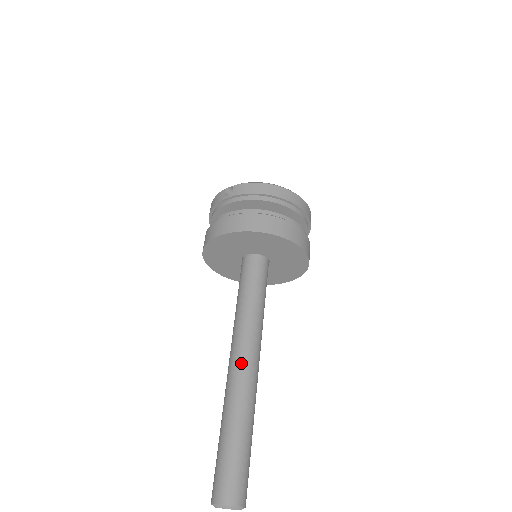
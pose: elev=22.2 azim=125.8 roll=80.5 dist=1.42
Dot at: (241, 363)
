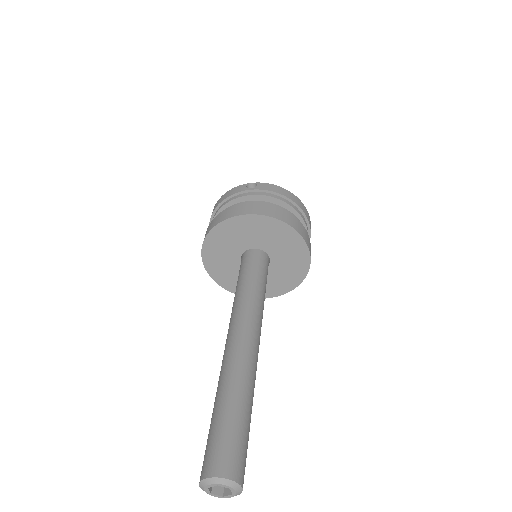
Dot at: (247, 338)
